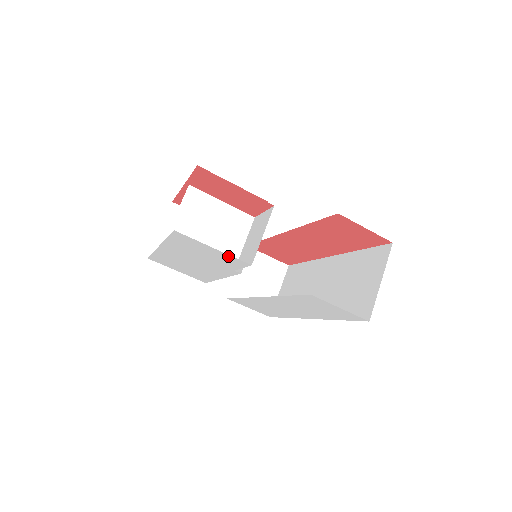
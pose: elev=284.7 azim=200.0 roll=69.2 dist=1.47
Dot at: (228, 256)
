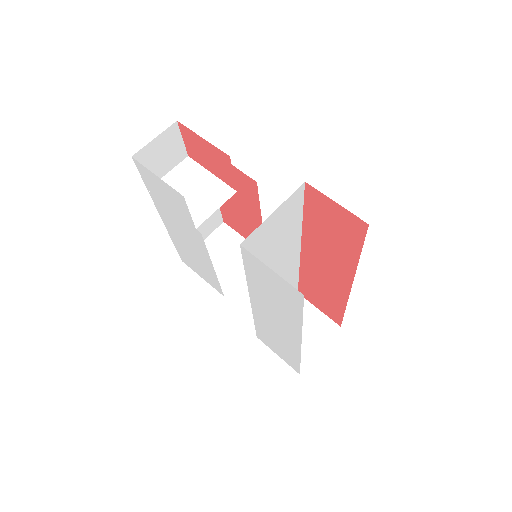
Dot at: (170, 188)
